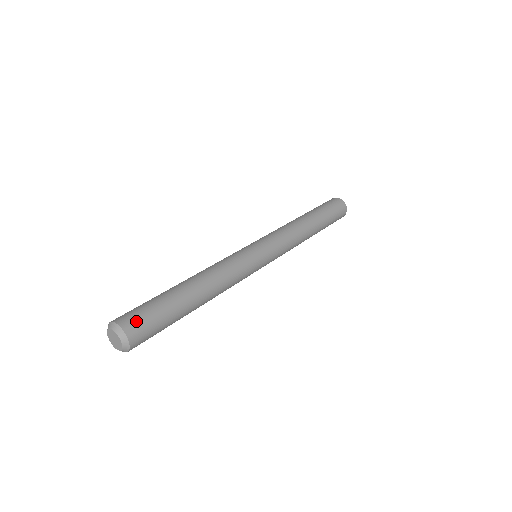
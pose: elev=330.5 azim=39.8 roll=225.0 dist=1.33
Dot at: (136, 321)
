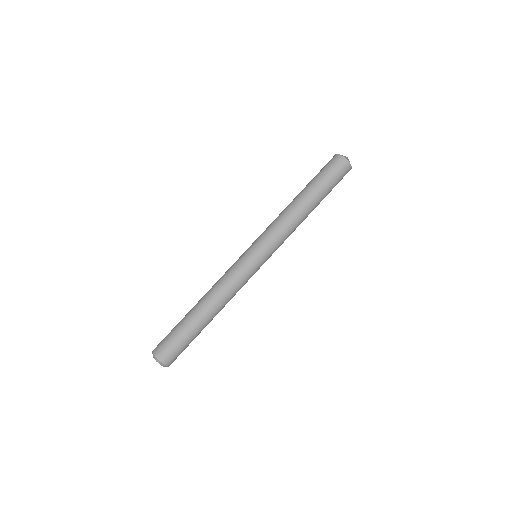
Dot at: (165, 351)
